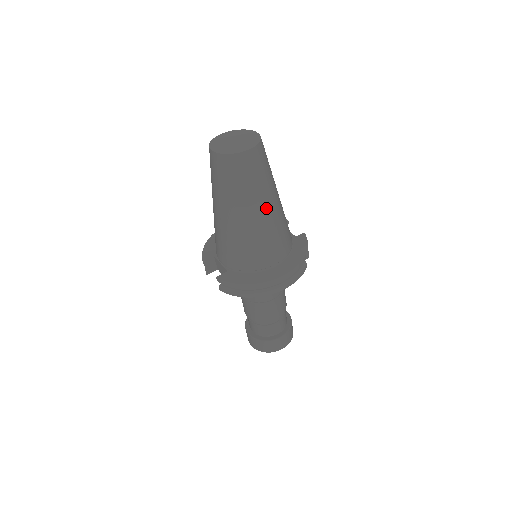
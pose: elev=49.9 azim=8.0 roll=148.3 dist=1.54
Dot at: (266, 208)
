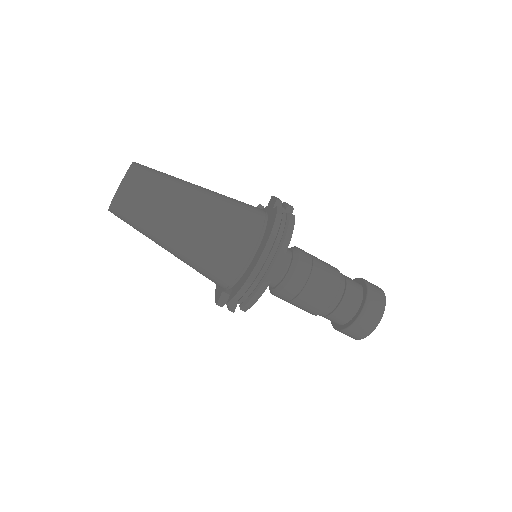
Dot at: (193, 205)
